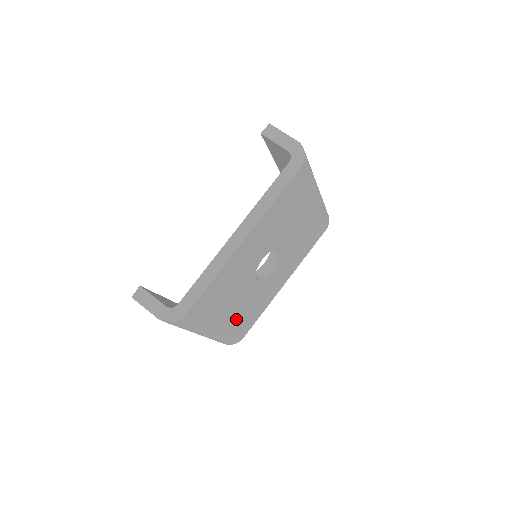
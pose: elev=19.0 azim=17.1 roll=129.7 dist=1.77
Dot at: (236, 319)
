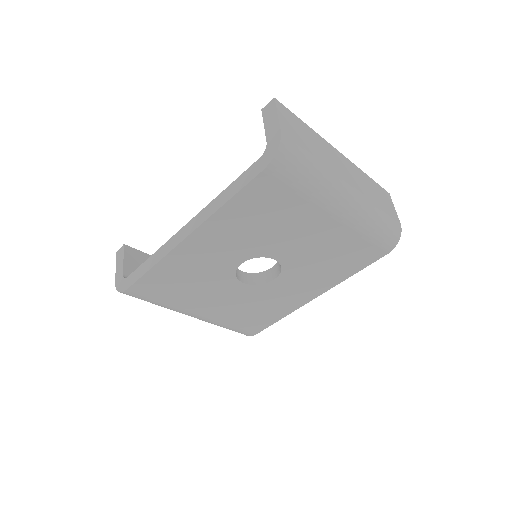
Dot at: (228, 313)
